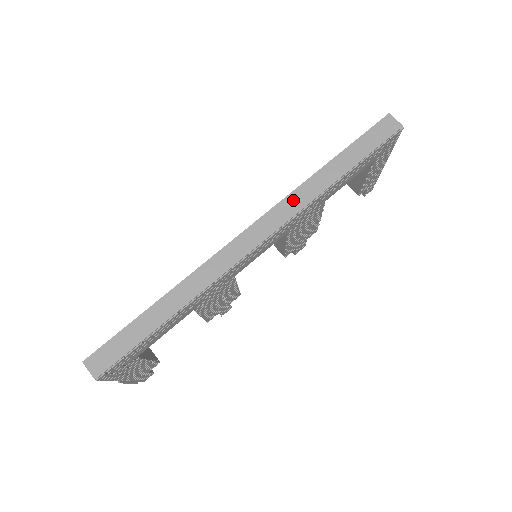
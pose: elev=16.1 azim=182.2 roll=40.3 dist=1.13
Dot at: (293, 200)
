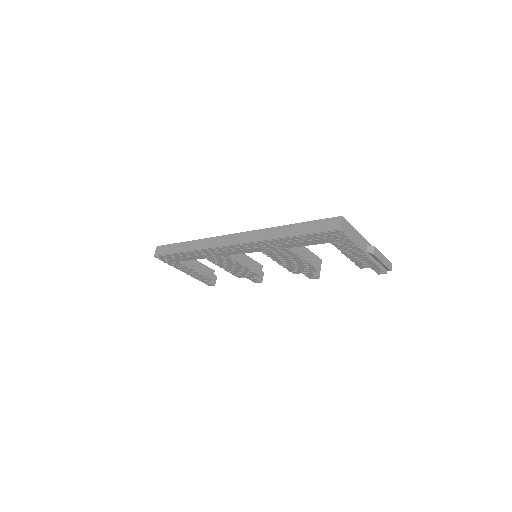
Dot at: (259, 233)
